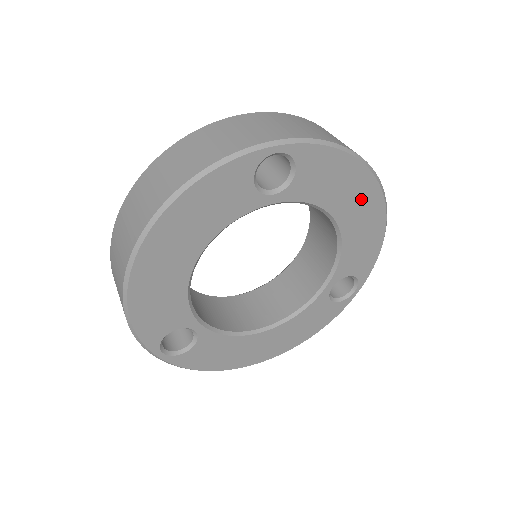
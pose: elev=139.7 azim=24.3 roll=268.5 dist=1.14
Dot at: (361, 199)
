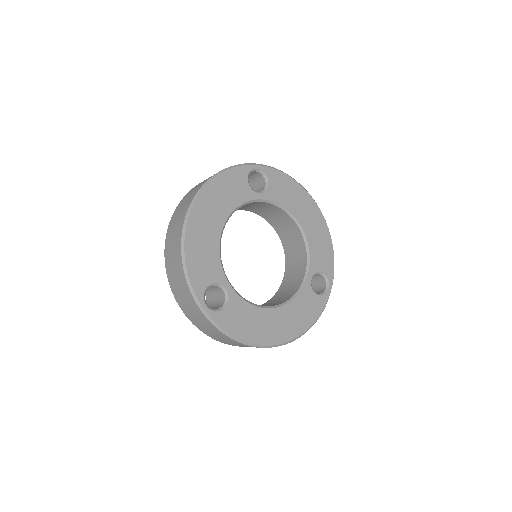
Dot at: (309, 211)
